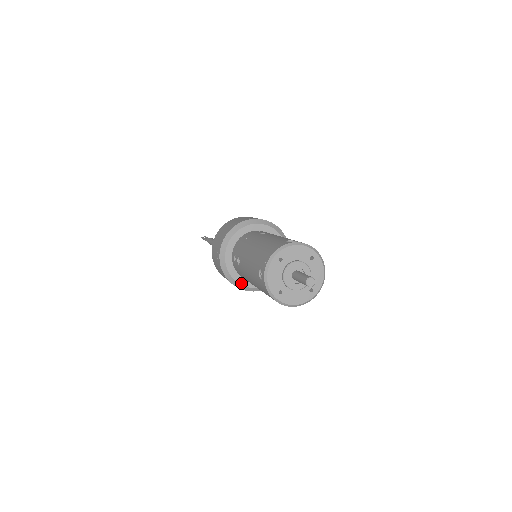
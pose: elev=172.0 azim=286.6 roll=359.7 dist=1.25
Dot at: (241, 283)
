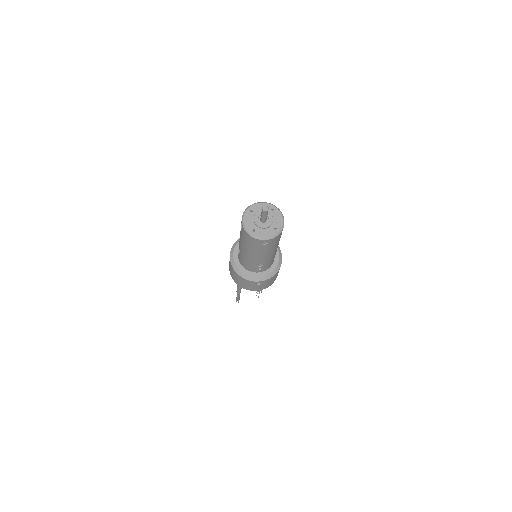
Dot at: (247, 274)
